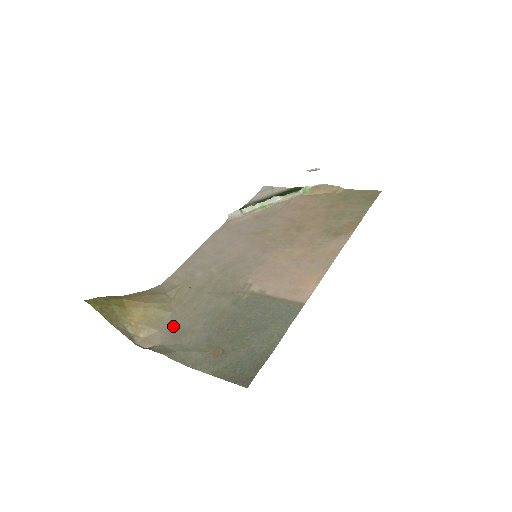
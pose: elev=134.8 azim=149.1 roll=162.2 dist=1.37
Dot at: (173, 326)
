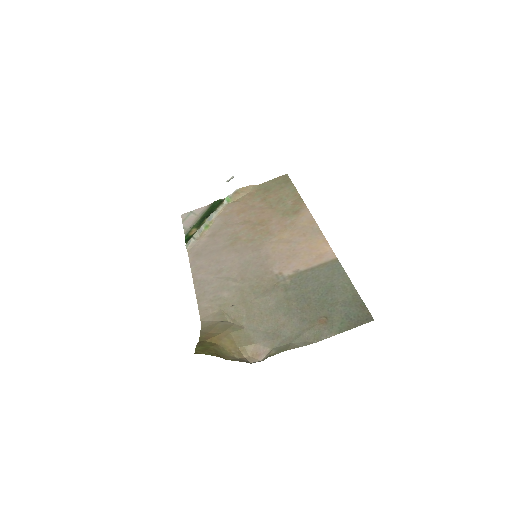
Dot at: (261, 334)
